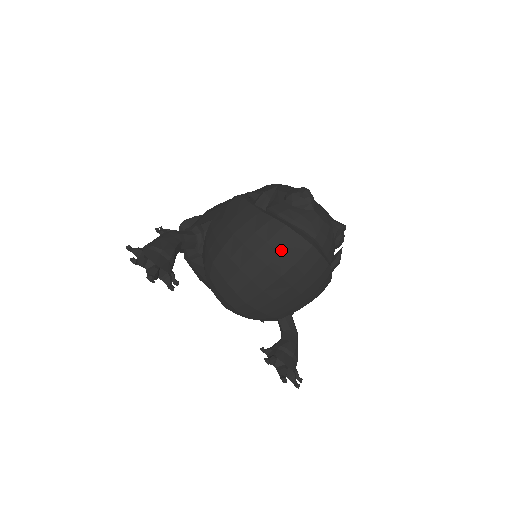
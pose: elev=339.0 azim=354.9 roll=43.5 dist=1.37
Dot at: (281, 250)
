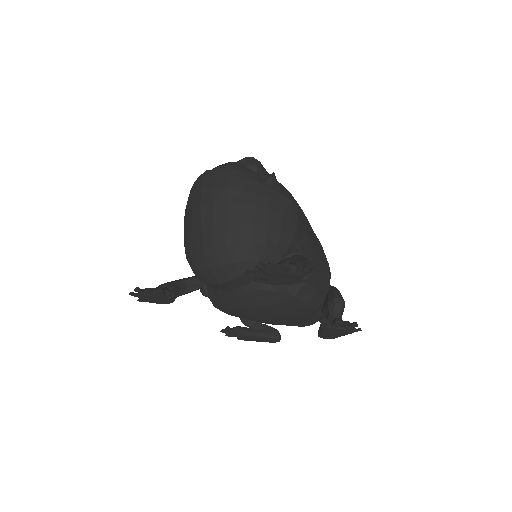
Dot at: (193, 193)
